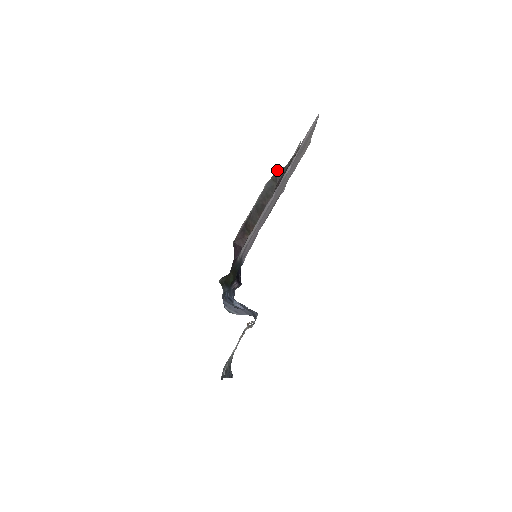
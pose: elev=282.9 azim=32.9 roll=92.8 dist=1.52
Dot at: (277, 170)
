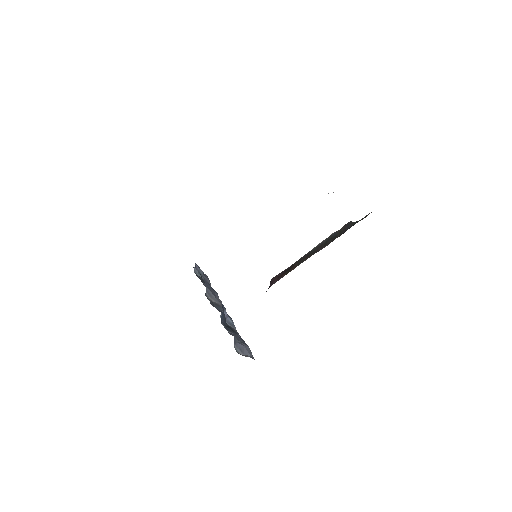
Dot at: (350, 222)
